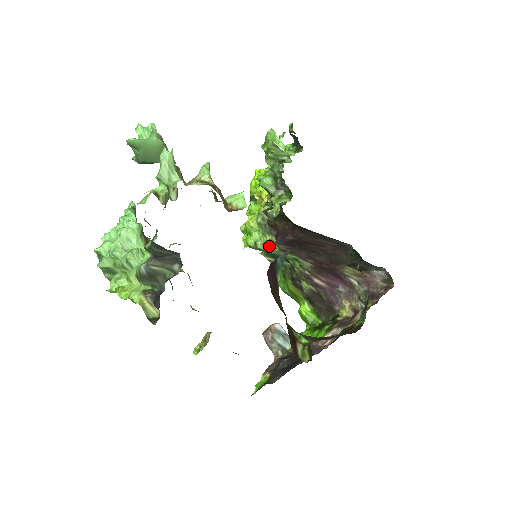
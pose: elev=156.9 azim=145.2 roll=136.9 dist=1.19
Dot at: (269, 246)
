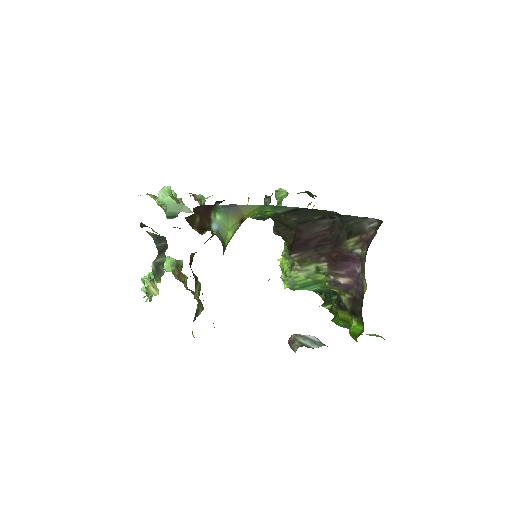
Dot at: (292, 268)
